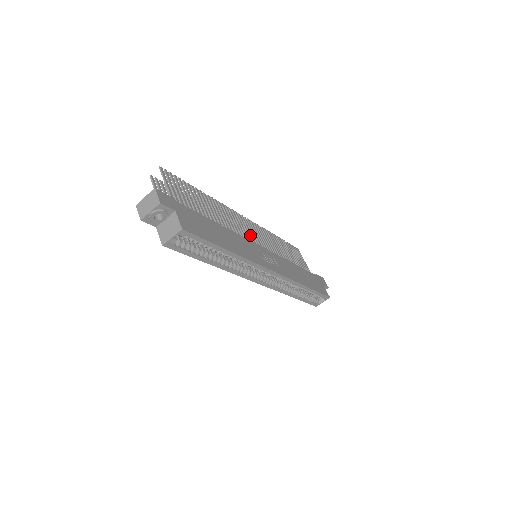
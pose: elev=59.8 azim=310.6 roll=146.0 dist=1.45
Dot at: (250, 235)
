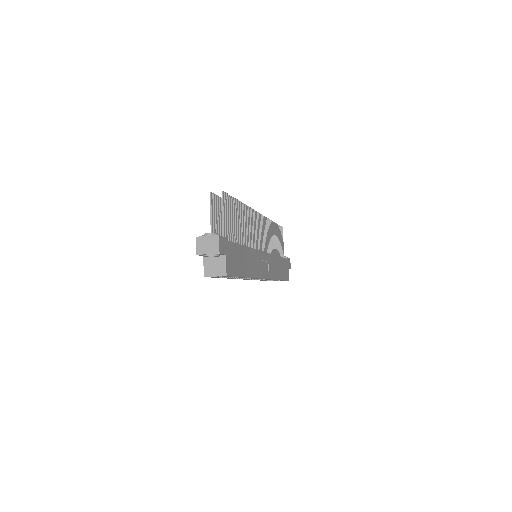
Dot at: (259, 237)
